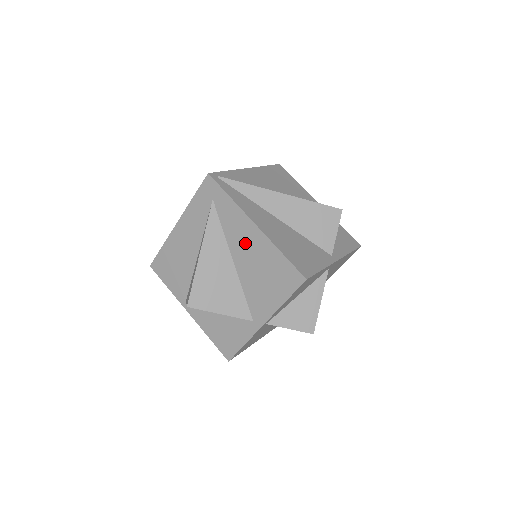
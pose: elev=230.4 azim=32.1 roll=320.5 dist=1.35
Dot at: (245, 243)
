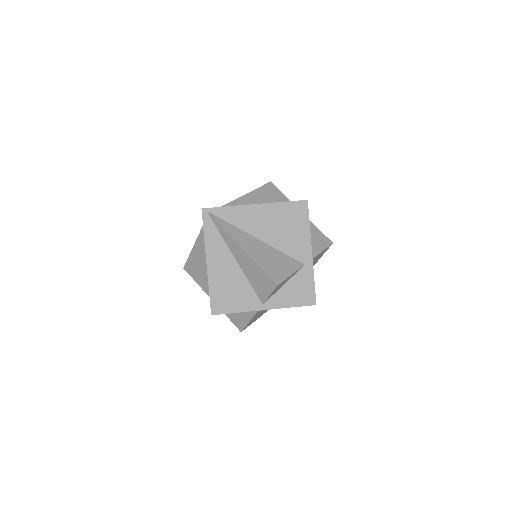
Dot at: occluded
